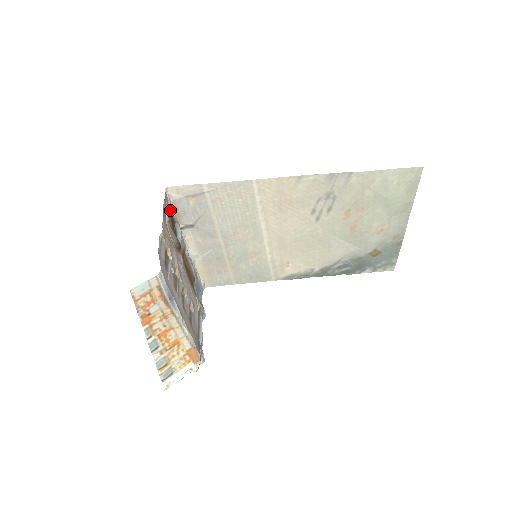
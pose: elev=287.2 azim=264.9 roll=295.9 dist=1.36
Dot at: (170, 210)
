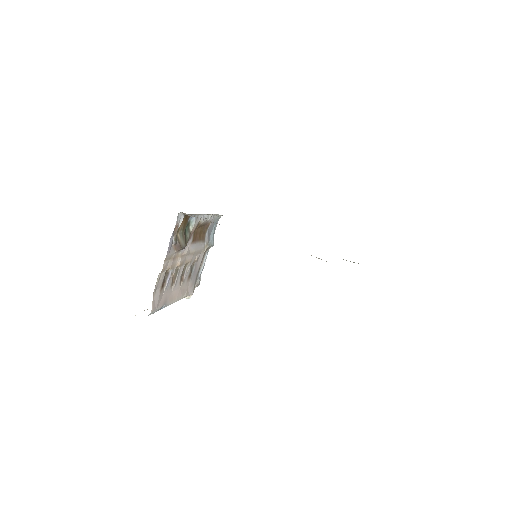
Dot at: (184, 217)
